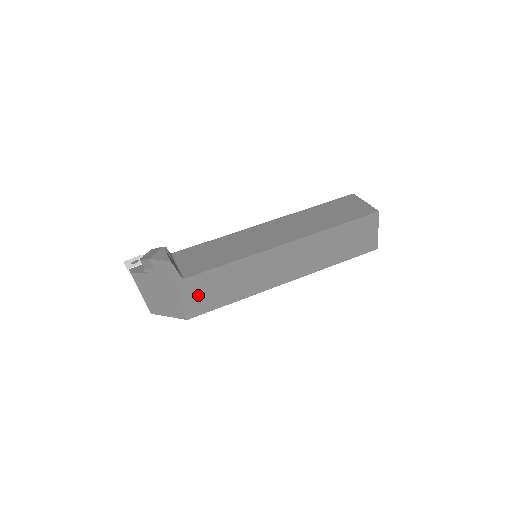
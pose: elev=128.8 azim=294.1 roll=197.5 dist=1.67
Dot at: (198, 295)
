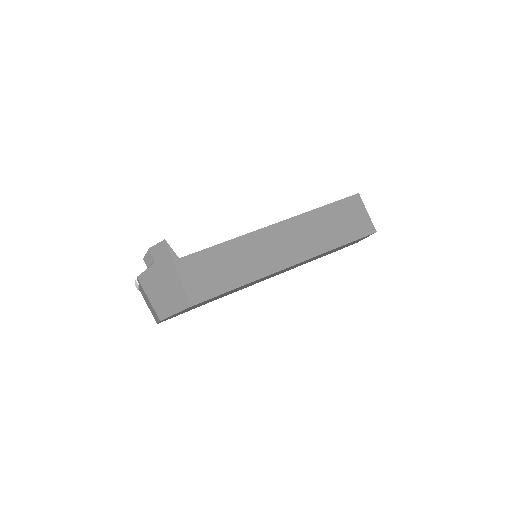
Dot at: (198, 277)
